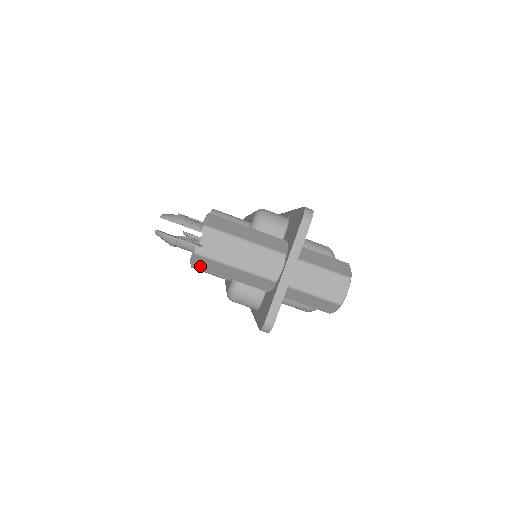
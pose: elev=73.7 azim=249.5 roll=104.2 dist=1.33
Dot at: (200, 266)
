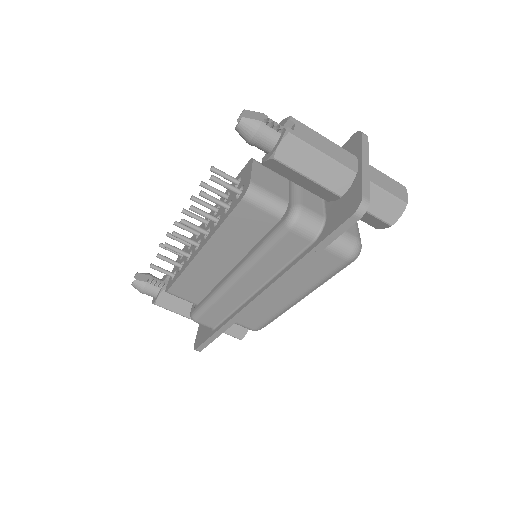
Dot at: (284, 158)
